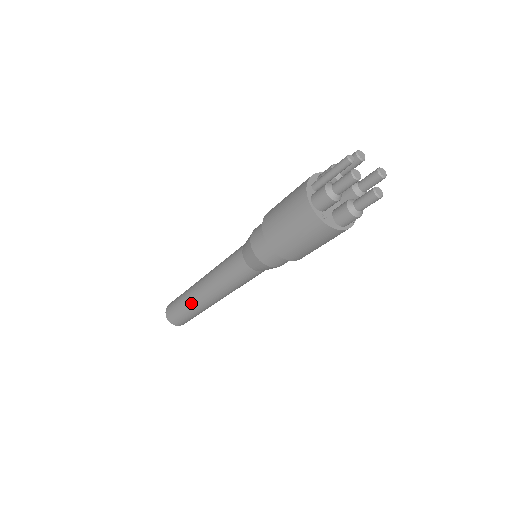
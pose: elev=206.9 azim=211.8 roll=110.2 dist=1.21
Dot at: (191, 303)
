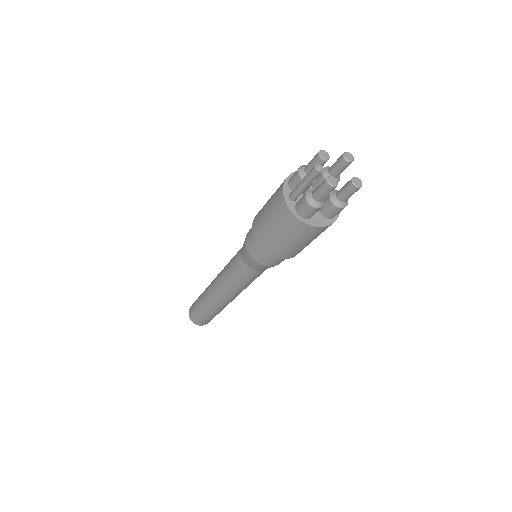
Dot at: (213, 309)
